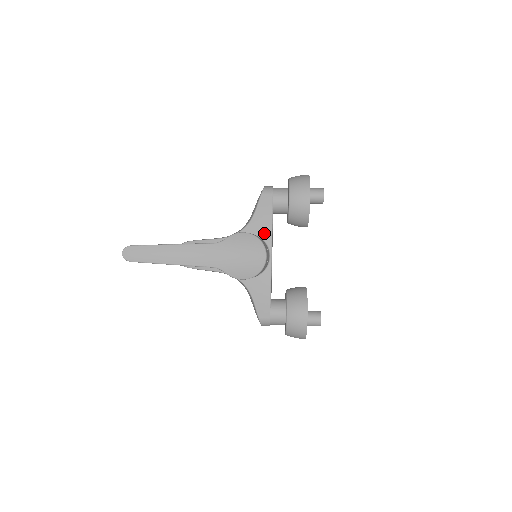
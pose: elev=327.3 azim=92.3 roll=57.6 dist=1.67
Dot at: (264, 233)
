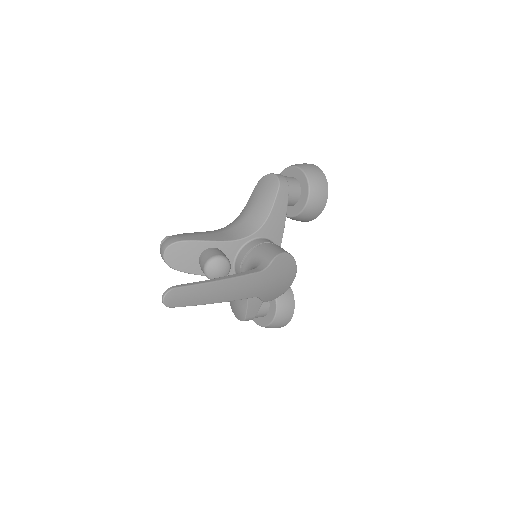
Dot at: (276, 236)
